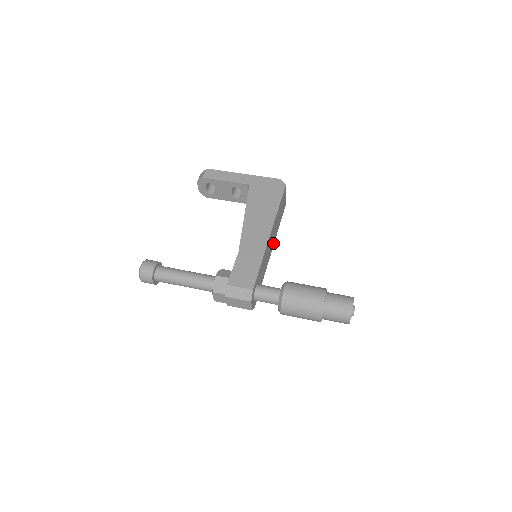
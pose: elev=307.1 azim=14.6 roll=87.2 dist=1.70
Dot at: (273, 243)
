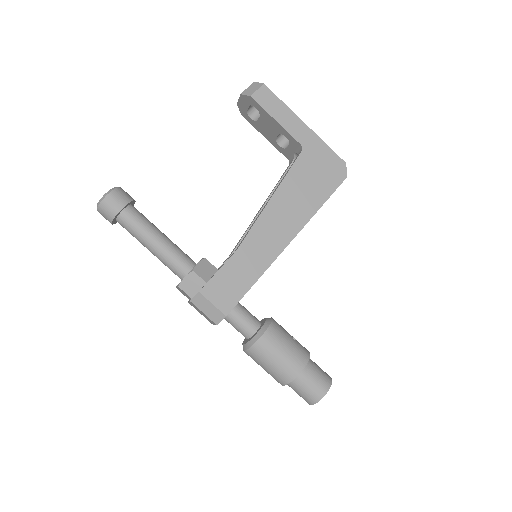
Dot at: occluded
